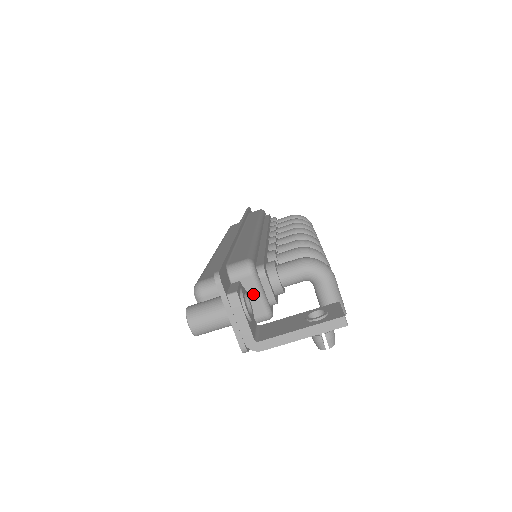
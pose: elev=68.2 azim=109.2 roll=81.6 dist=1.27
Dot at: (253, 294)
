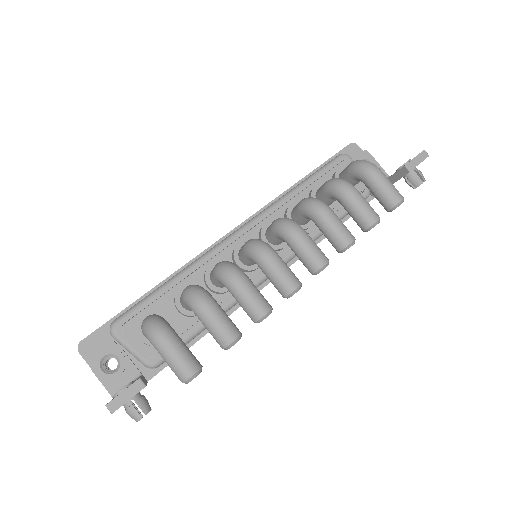
Dot at: (127, 350)
